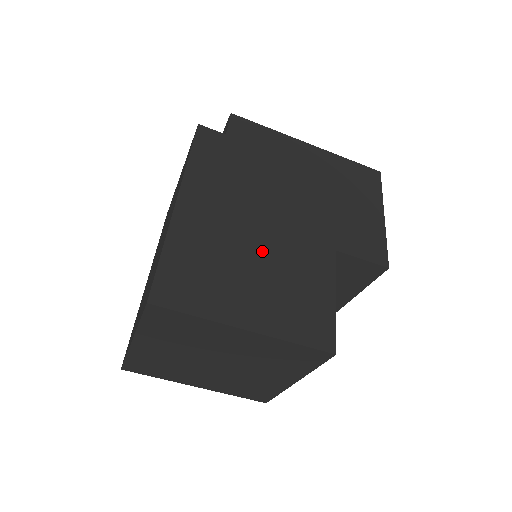
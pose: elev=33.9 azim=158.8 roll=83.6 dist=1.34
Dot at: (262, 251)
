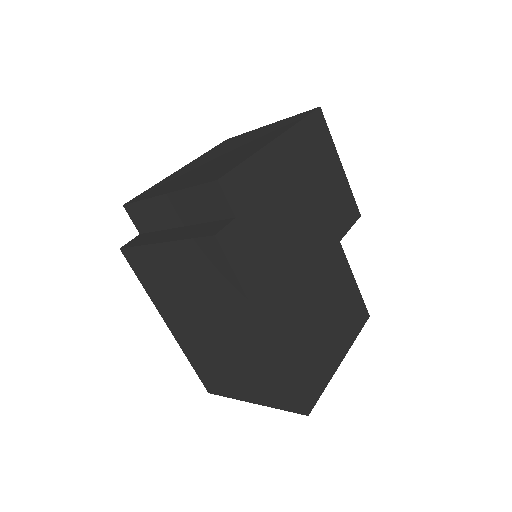
Dot at: (319, 301)
